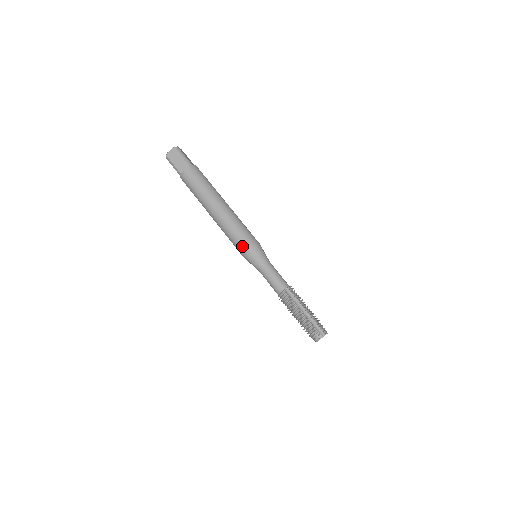
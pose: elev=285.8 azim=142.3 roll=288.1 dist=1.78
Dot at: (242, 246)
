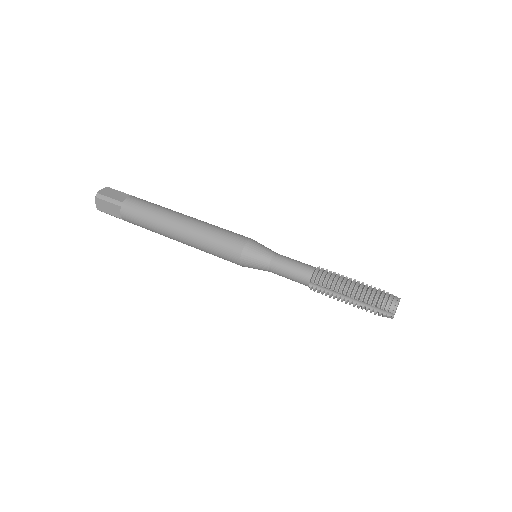
Dot at: (237, 240)
